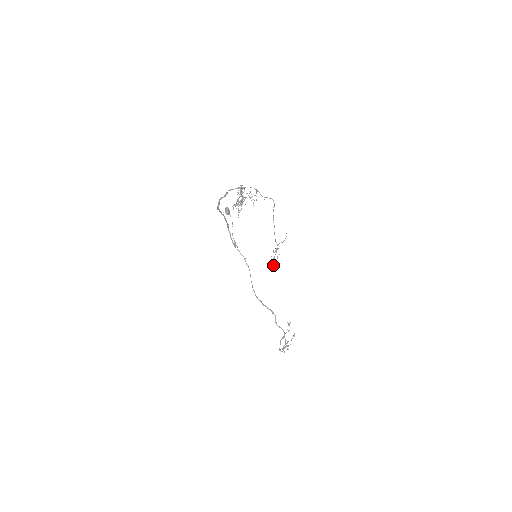
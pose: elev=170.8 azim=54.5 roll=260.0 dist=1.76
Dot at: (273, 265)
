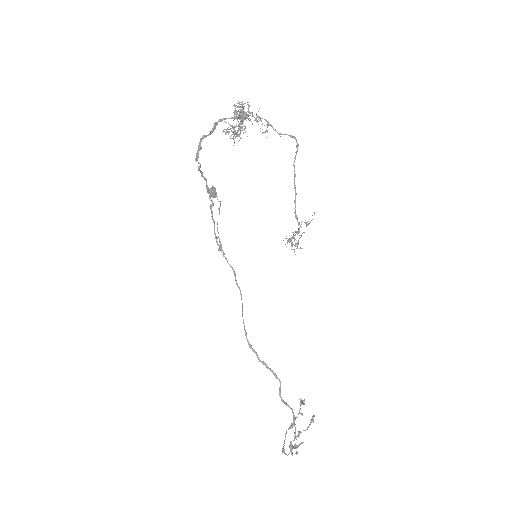
Dot at: occluded
